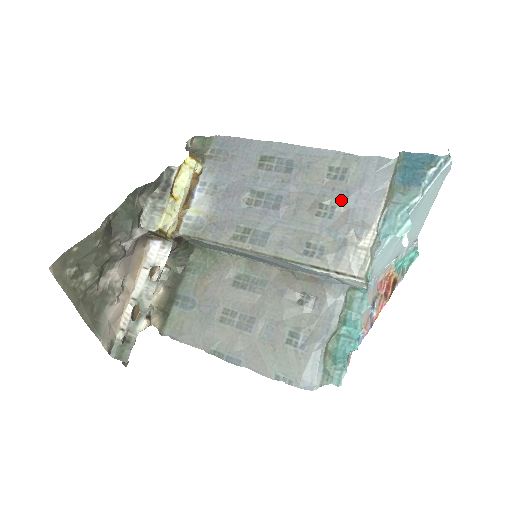
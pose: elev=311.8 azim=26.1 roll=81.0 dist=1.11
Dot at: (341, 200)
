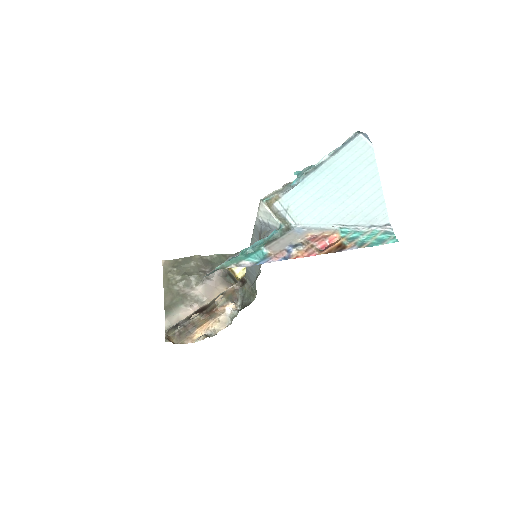
Dot at: occluded
